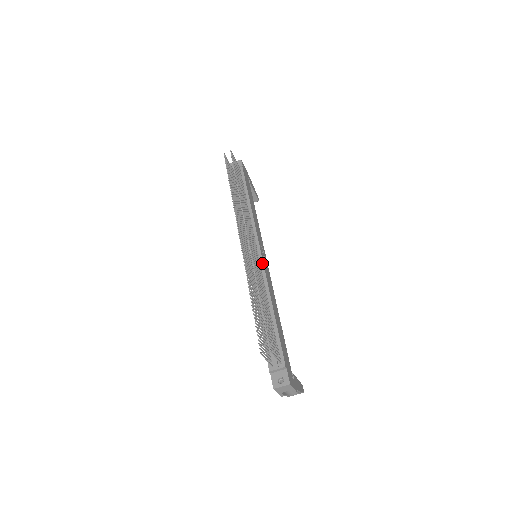
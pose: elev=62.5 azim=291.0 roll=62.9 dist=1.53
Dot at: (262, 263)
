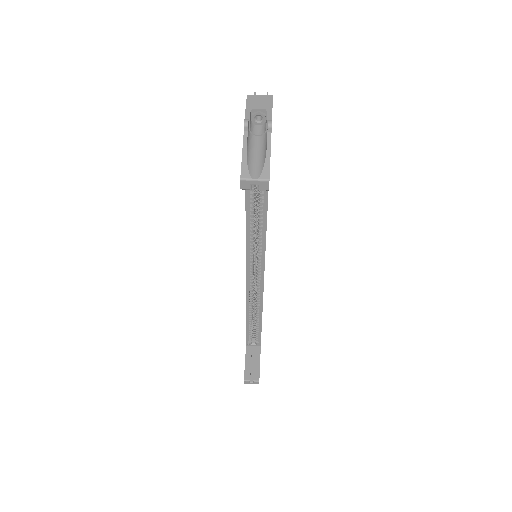
Dot at: occluded
